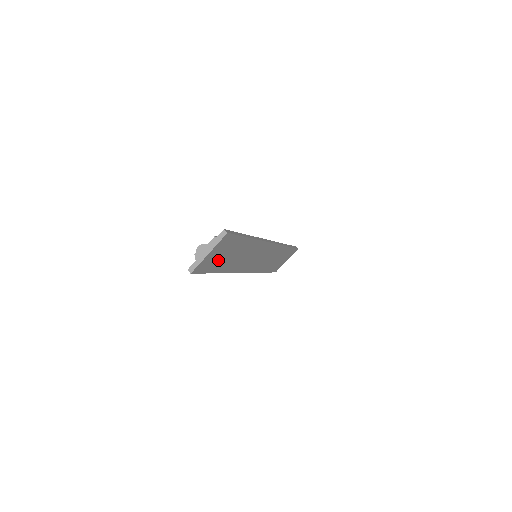
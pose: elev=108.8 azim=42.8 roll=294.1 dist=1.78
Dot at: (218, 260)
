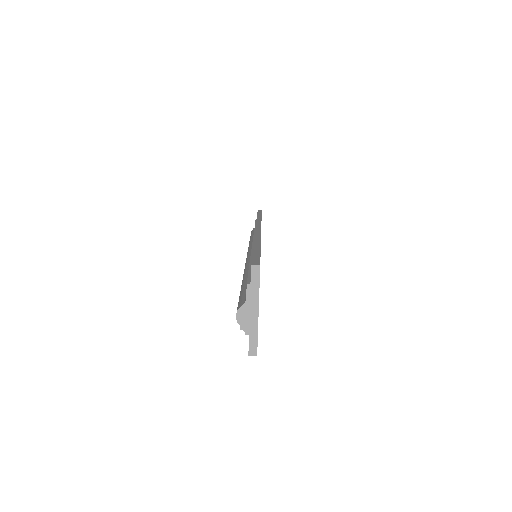
Dot at: occluded
